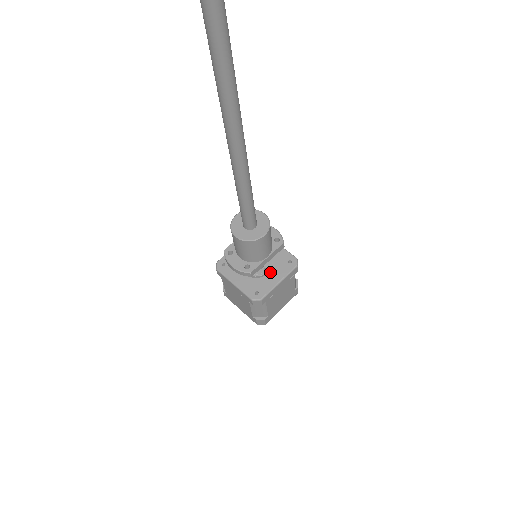
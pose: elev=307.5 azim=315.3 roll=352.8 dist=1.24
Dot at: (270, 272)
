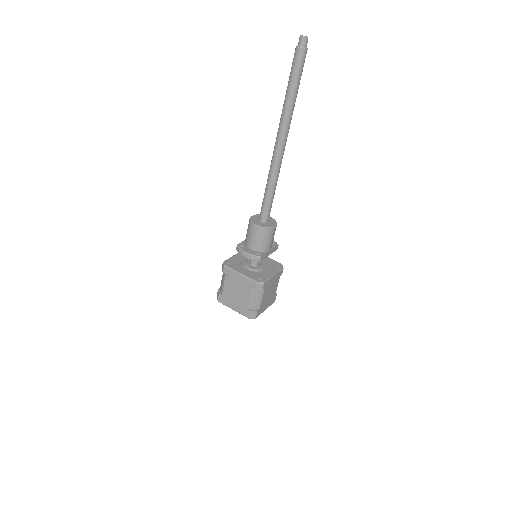
Dot at: (265, 269)
